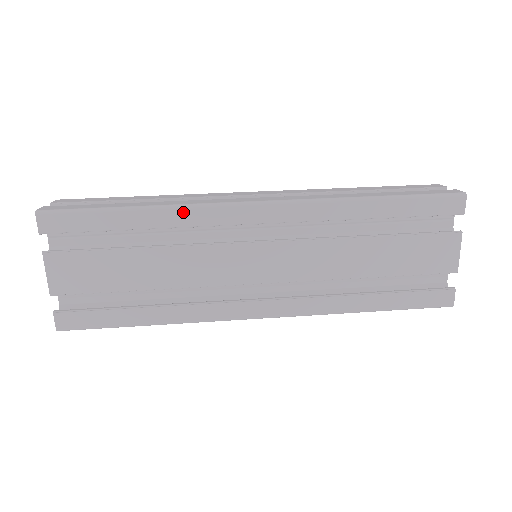
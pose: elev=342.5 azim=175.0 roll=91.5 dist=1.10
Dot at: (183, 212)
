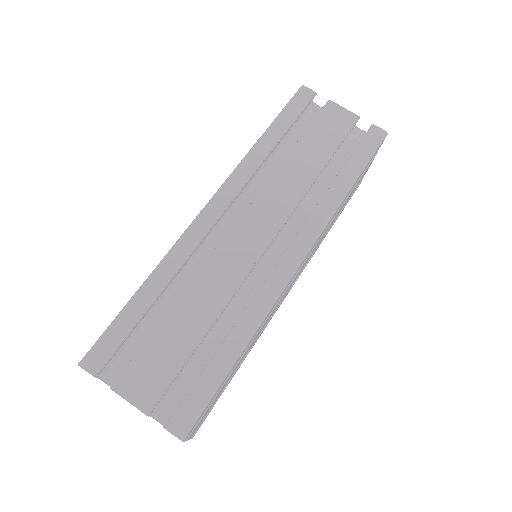
Dot at: (170, 258)
